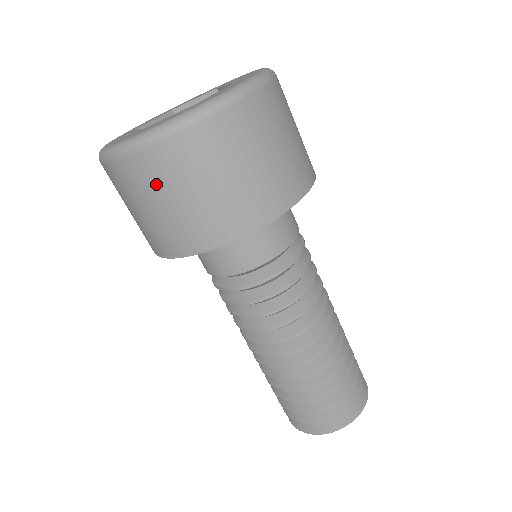
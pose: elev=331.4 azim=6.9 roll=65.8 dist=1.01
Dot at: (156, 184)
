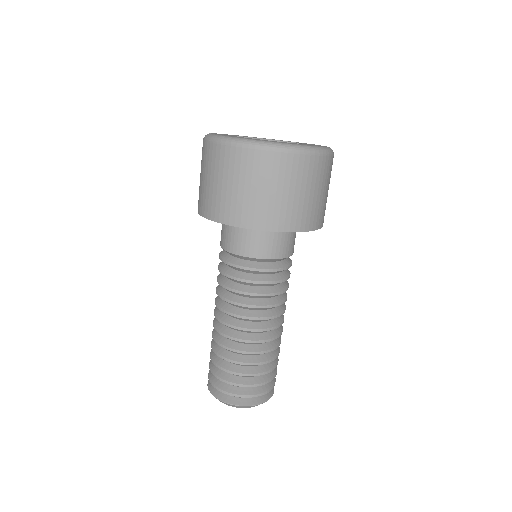
Dot at: (221, 168)
